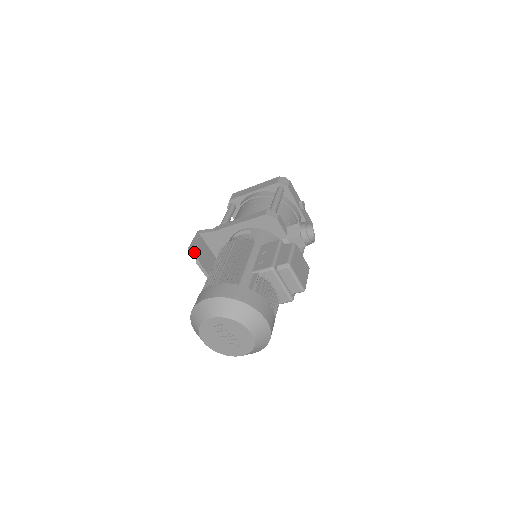
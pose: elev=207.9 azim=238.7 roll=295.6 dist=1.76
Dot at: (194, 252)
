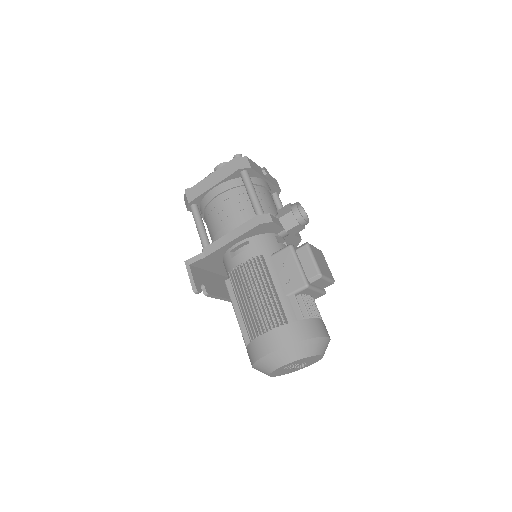
Dot at: (200, 289)
